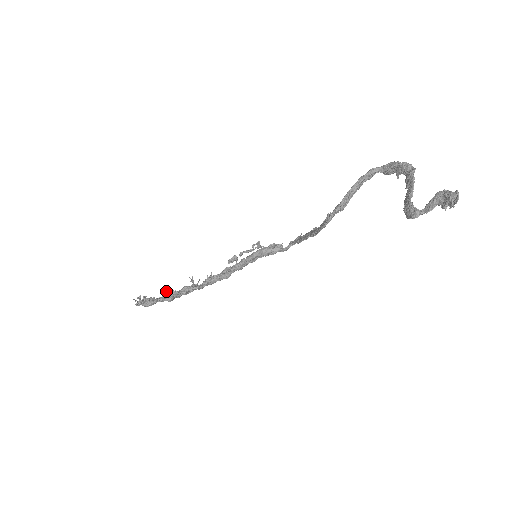
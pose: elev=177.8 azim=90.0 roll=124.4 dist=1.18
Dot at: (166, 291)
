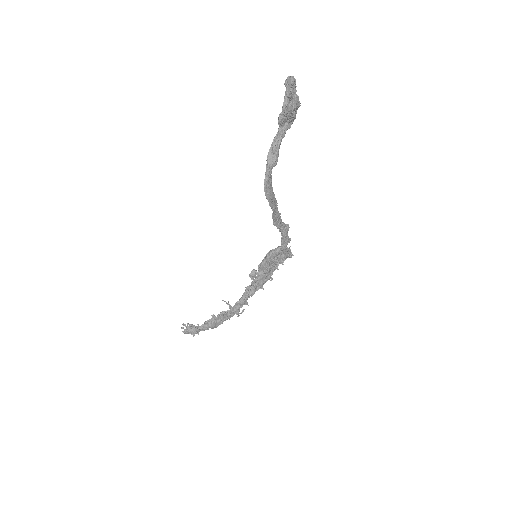
Dot at: occluded
